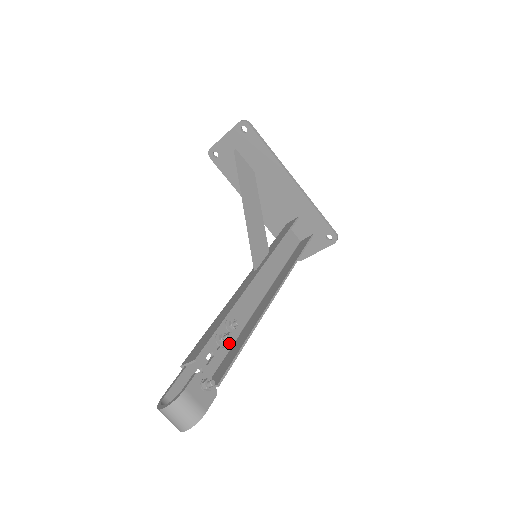
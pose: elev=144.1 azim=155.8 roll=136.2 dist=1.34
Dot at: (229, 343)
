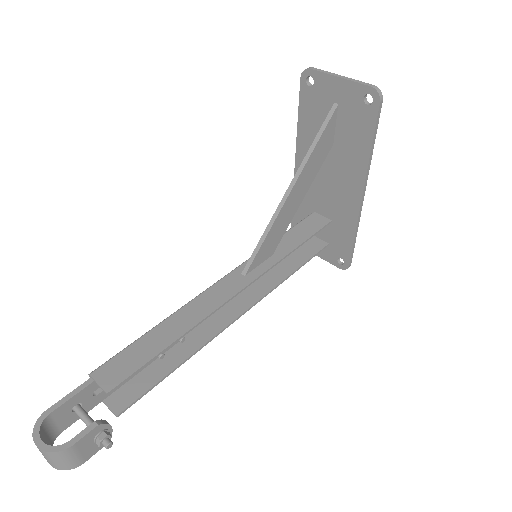
Dot at: occluded
